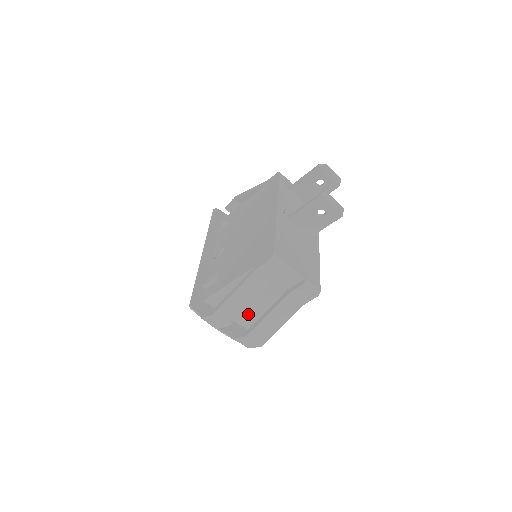
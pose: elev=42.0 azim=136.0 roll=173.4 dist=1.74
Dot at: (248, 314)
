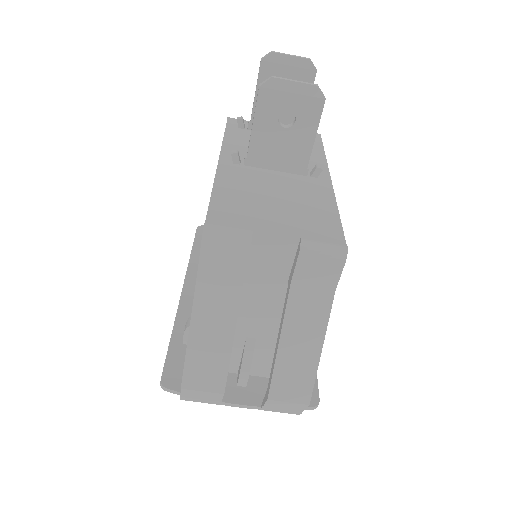
Dot at: (269, 354)
